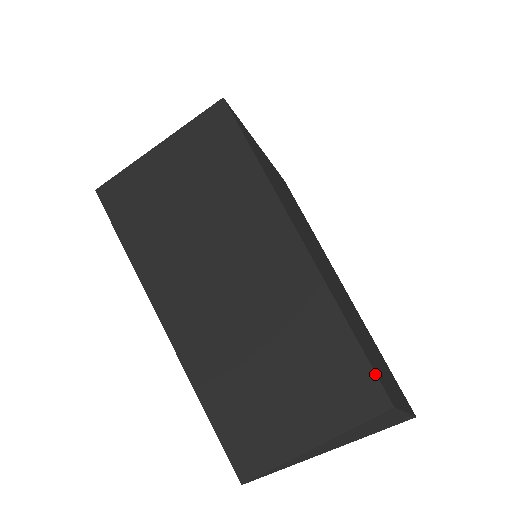
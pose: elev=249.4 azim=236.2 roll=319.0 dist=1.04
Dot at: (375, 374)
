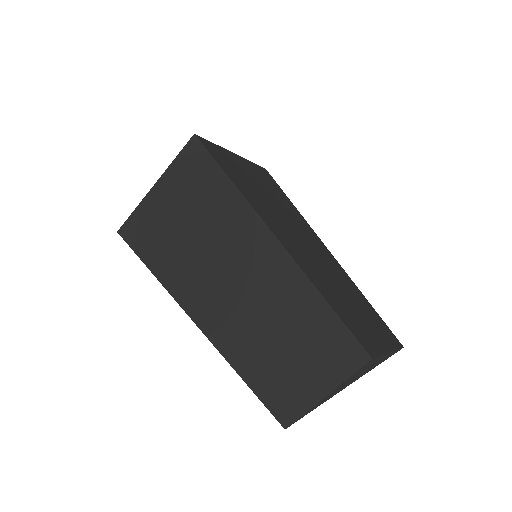
Dot at: (355, 339)
